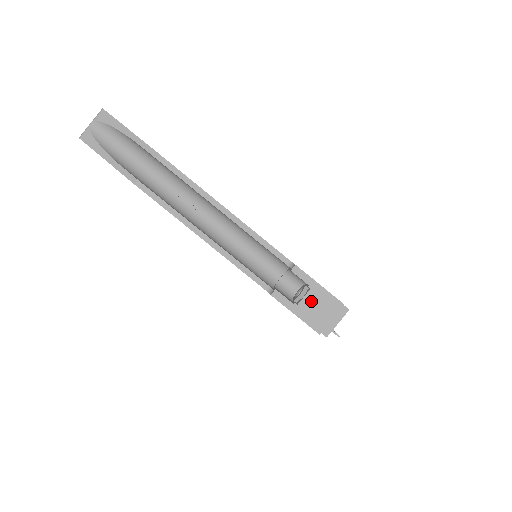
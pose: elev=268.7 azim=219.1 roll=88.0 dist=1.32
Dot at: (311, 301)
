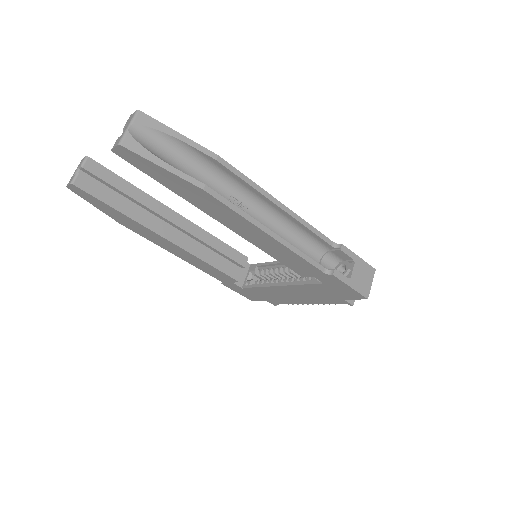
Dot at: (357, 272)
